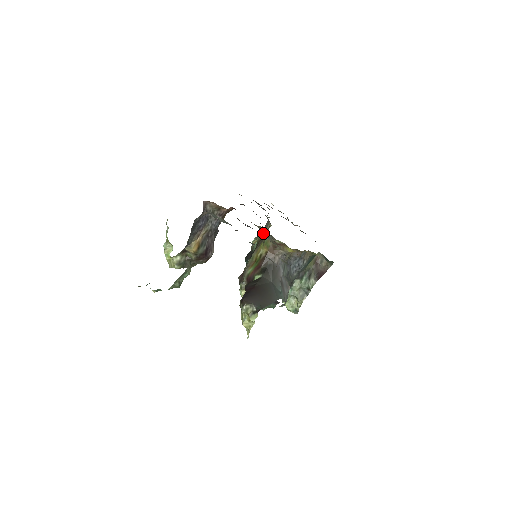
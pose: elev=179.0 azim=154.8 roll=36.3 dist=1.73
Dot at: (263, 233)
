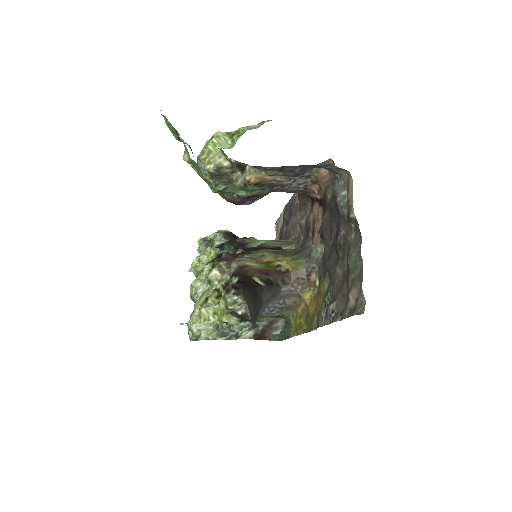
Dot at: (314, 253)
